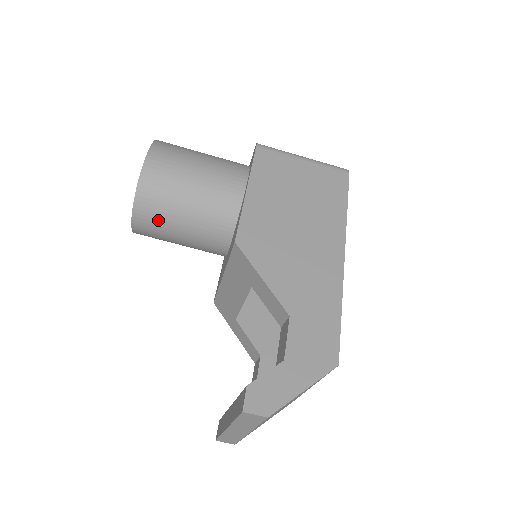
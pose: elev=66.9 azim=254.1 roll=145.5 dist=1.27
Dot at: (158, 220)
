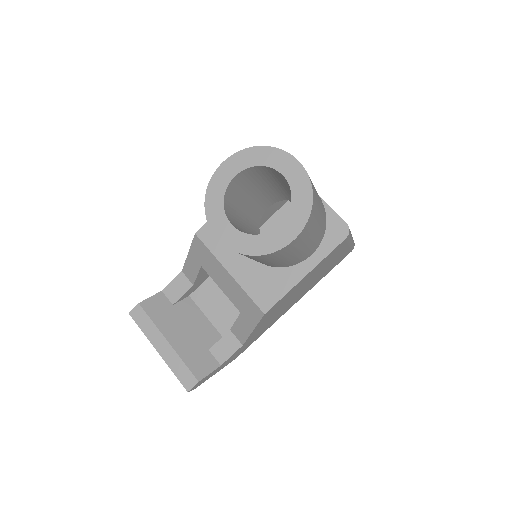
Dot at: occluded
